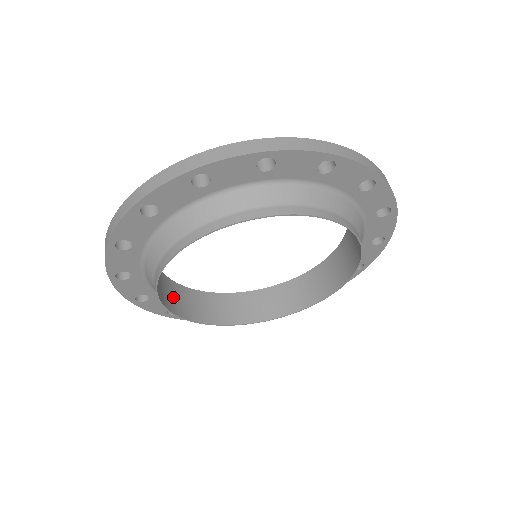
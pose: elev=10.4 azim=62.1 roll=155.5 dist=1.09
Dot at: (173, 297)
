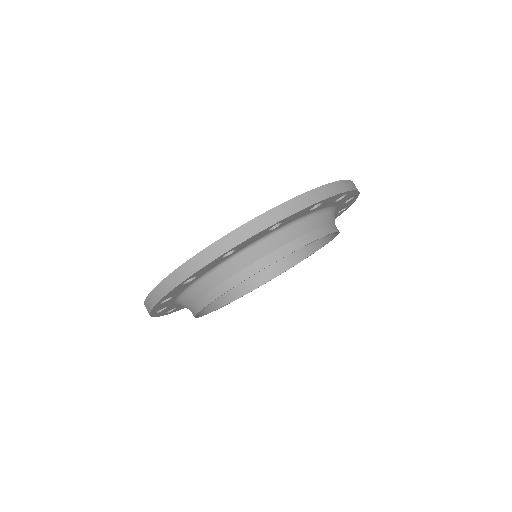
Dot at: occluded
